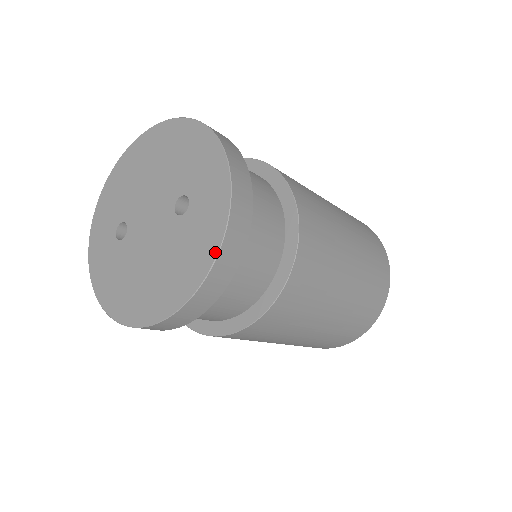
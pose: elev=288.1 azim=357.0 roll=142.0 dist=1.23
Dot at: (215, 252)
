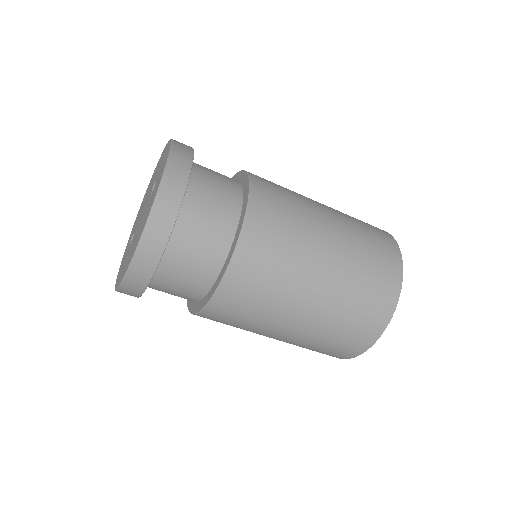
Dot at: (159, 184)
